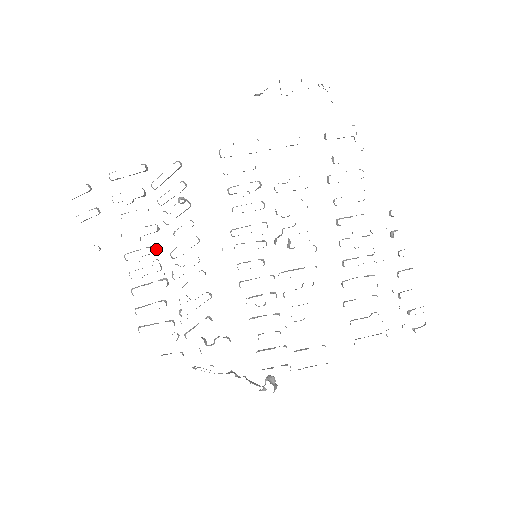
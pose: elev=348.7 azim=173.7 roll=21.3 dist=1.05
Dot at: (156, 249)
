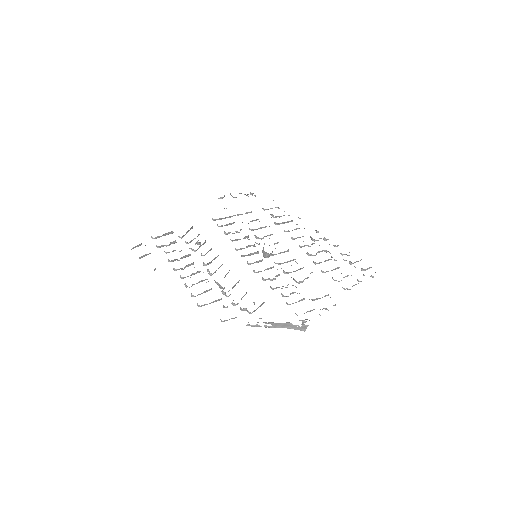
Dot at: (193, 262)
